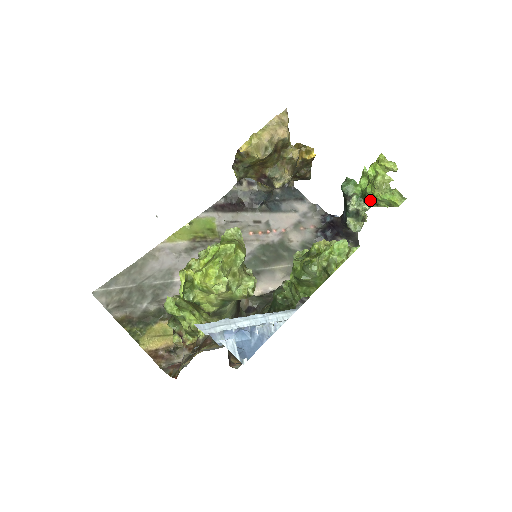
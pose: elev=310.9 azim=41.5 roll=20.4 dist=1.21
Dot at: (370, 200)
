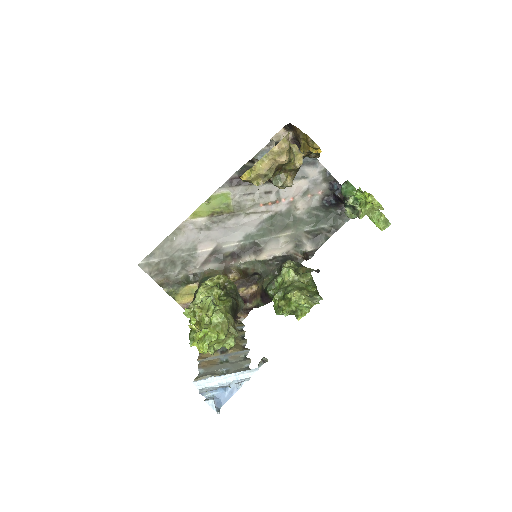
Dot at: occluded
